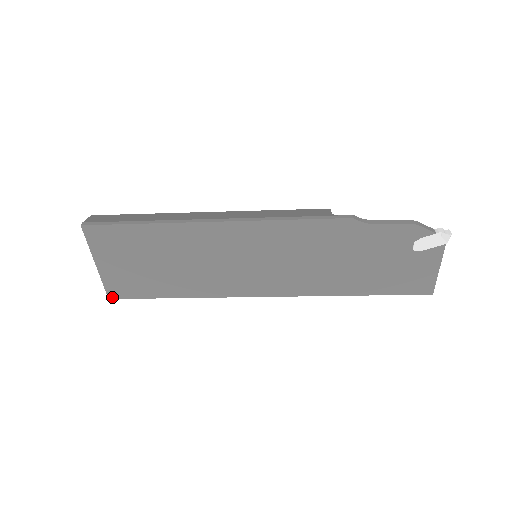
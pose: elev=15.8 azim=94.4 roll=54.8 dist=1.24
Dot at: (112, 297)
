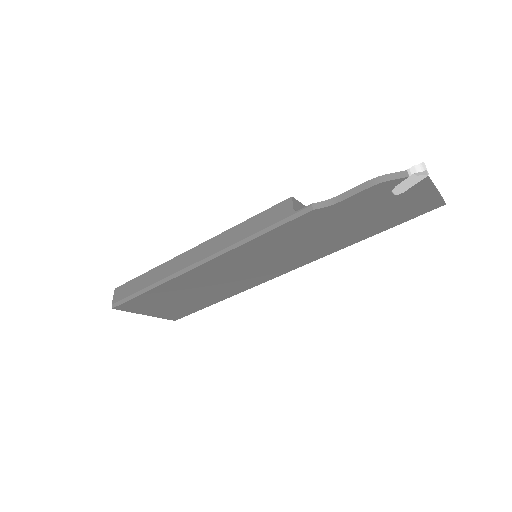
Dot at: (176, 319)
